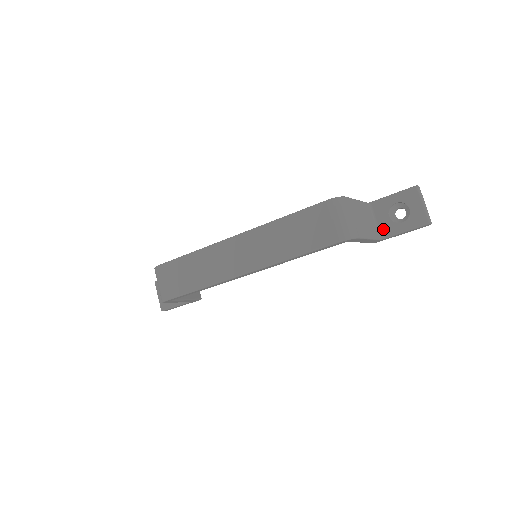
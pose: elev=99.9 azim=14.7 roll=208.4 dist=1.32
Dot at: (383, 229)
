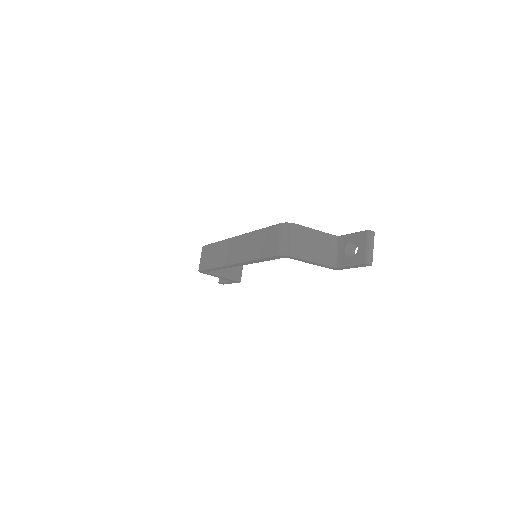
Dot at: (339, 259)
